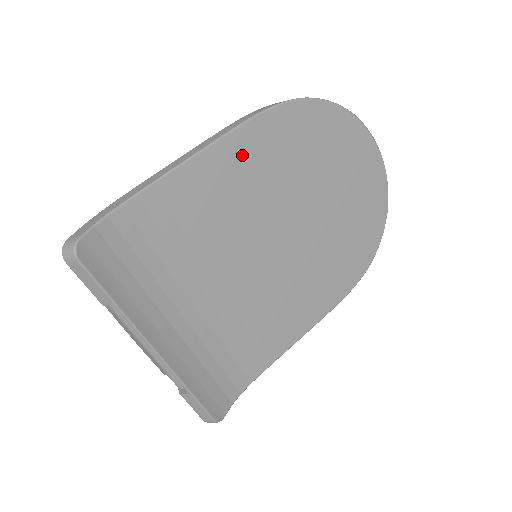
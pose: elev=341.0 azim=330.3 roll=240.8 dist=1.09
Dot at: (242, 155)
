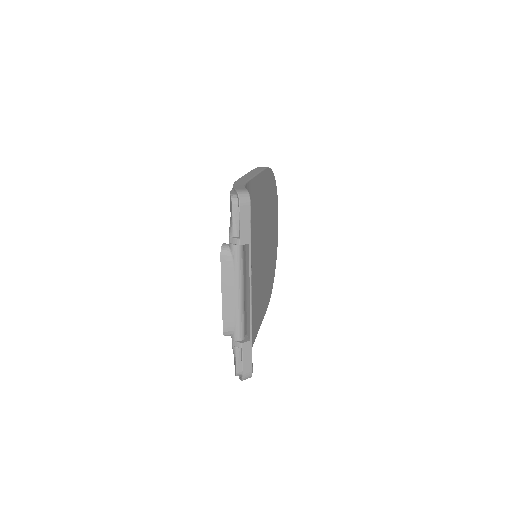
Dot at: (263, 186)
